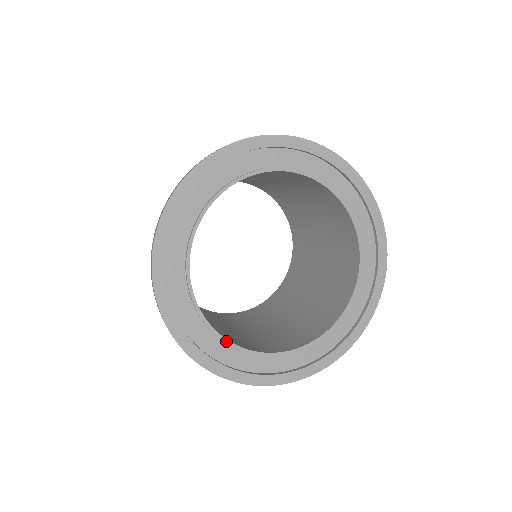
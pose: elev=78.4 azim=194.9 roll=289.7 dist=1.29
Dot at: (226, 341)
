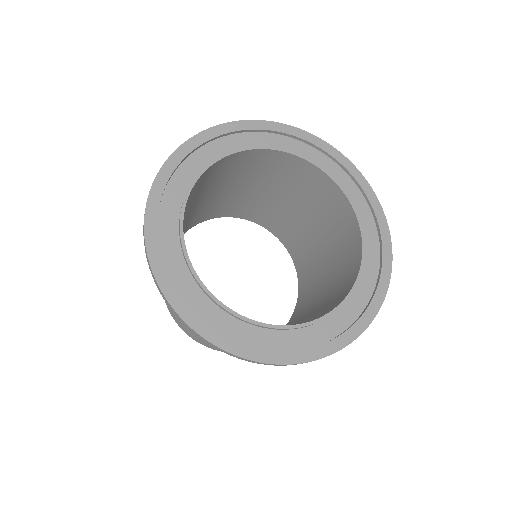
Dot at: (183, 241)
